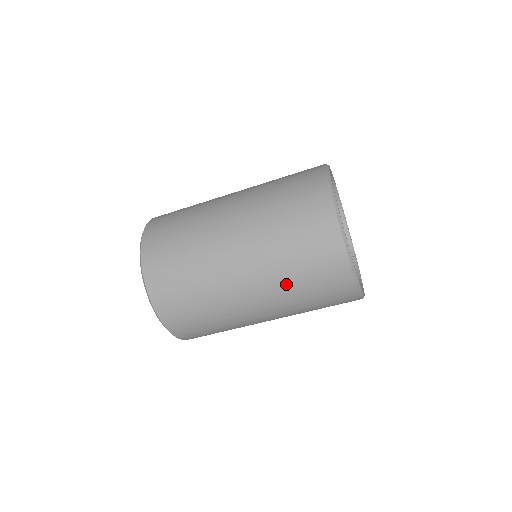
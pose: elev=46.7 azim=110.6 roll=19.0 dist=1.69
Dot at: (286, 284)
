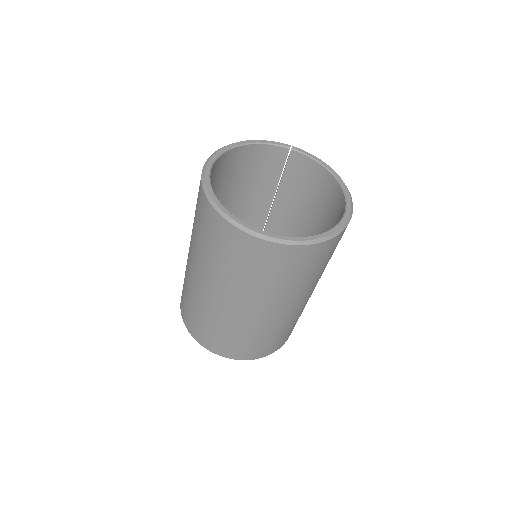
Dot at: (314, 279)
